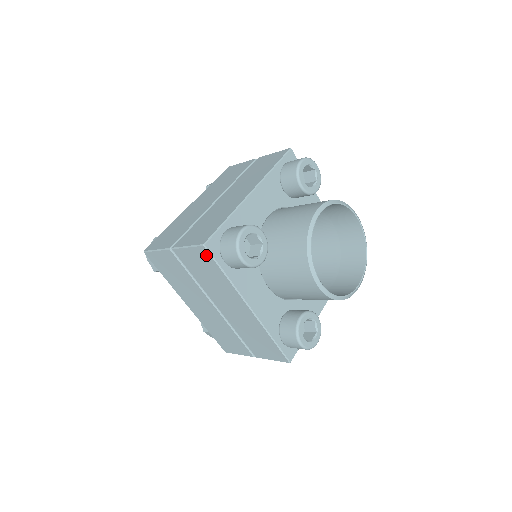
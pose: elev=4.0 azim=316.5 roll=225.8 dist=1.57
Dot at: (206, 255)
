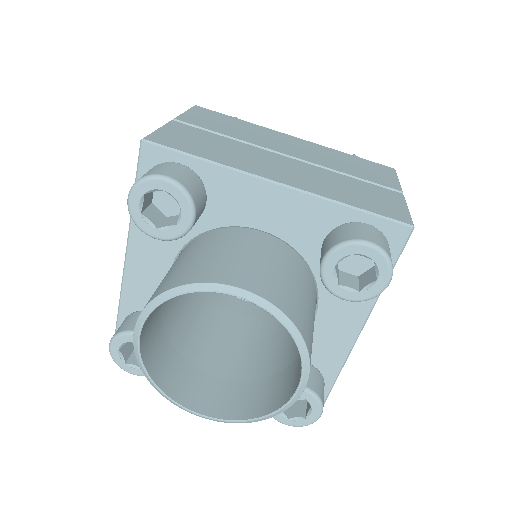
Dot at: occluded
